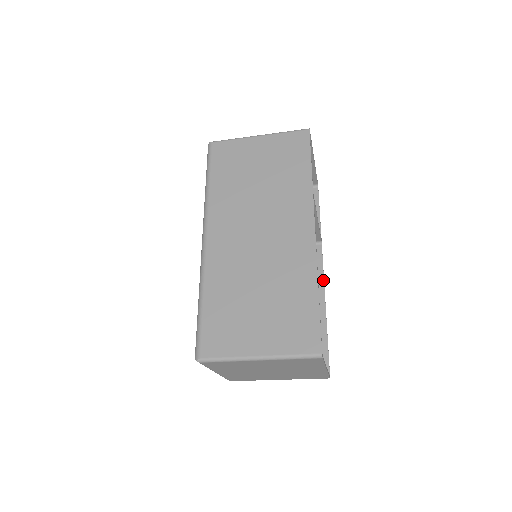
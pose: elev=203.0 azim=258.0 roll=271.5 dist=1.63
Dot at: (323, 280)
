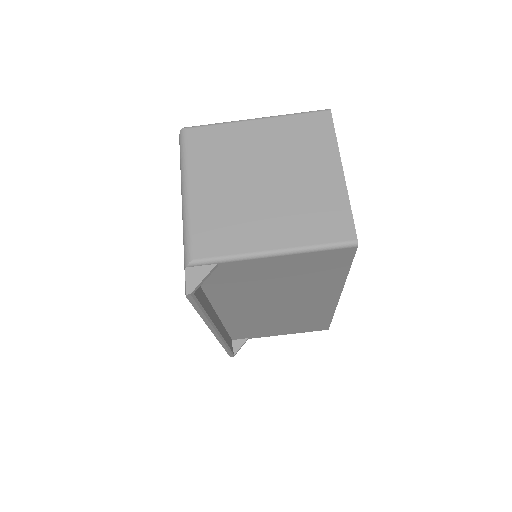
Dot at: occluded
